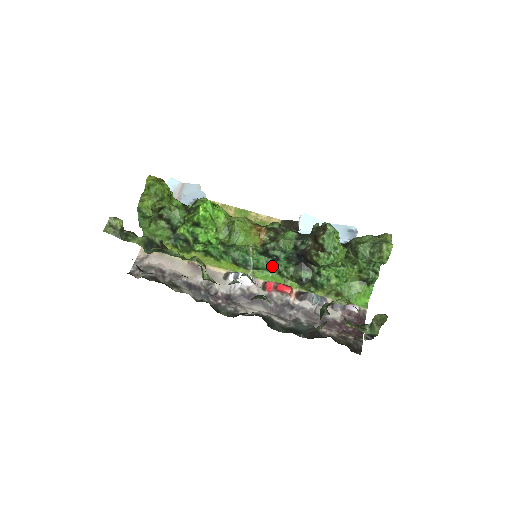
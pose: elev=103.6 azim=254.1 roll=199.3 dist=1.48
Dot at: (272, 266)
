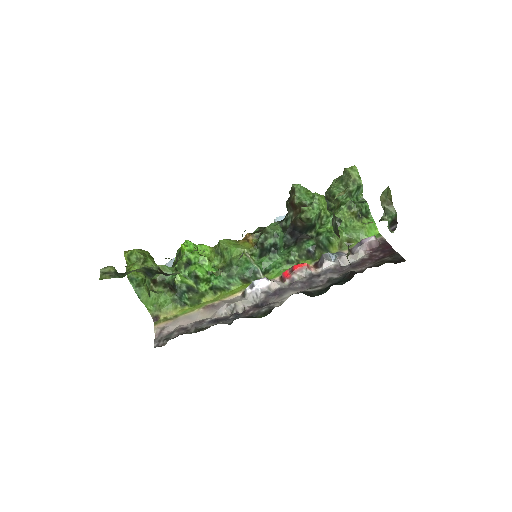
Dot at: (277, 259)
